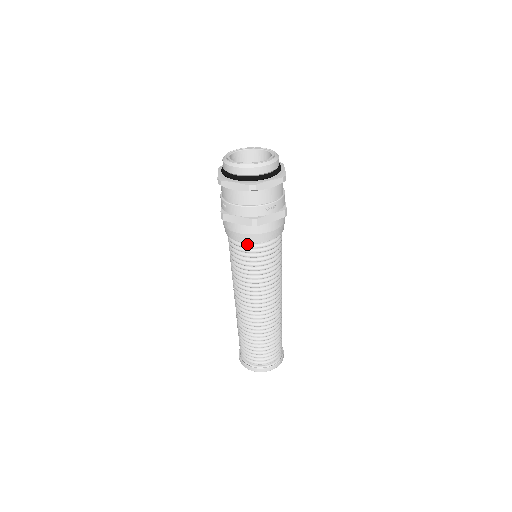
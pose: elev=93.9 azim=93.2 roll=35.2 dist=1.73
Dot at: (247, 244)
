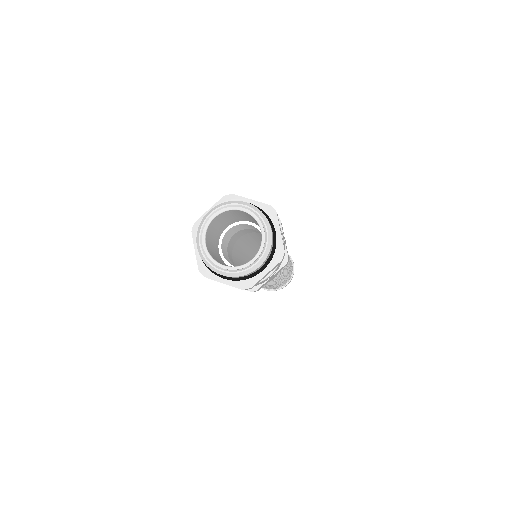
Dot at: occluded
